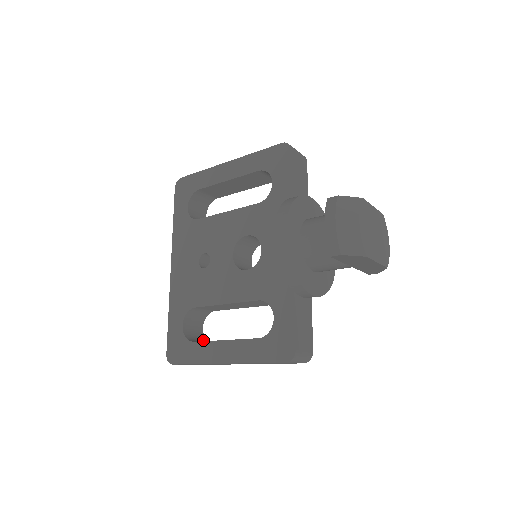
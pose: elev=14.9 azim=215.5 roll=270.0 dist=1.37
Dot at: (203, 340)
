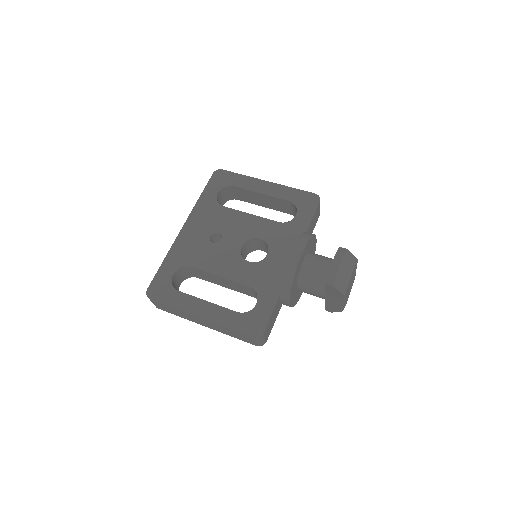
Dot at: occluded
